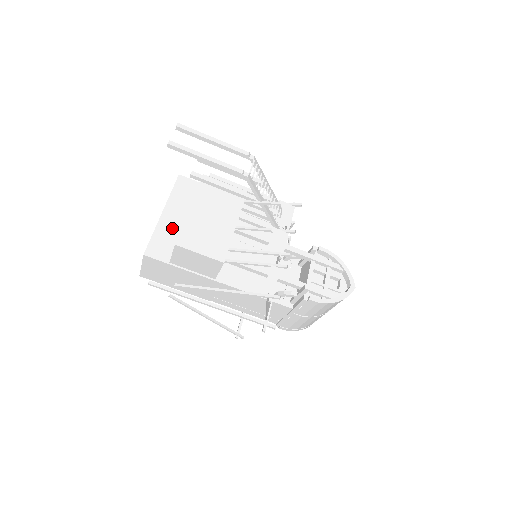
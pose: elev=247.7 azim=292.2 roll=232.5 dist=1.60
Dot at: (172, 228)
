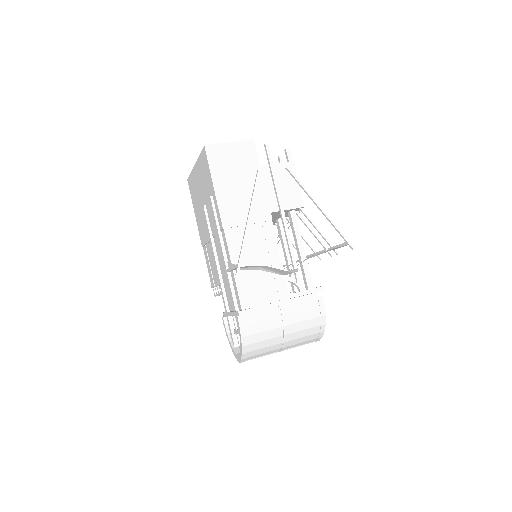
Dot at: occluded
